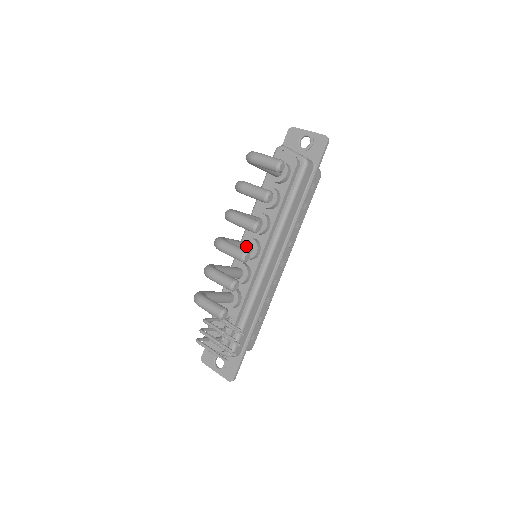
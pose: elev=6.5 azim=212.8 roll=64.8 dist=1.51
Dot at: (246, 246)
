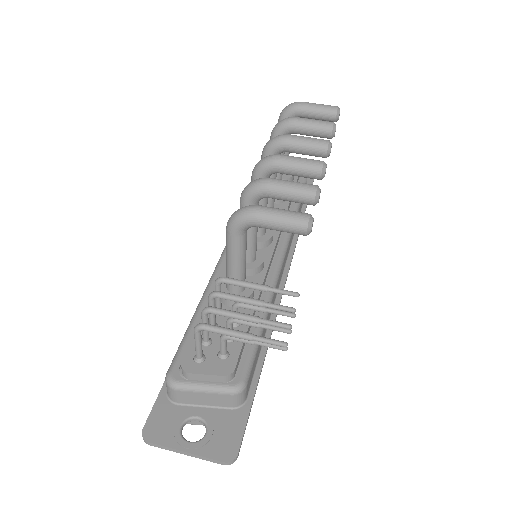
Dot at: occluded
